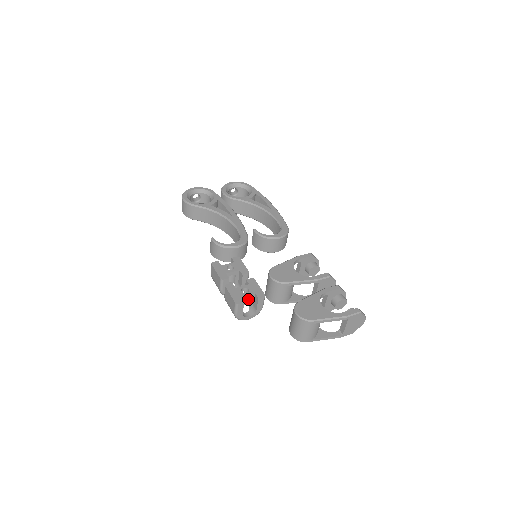
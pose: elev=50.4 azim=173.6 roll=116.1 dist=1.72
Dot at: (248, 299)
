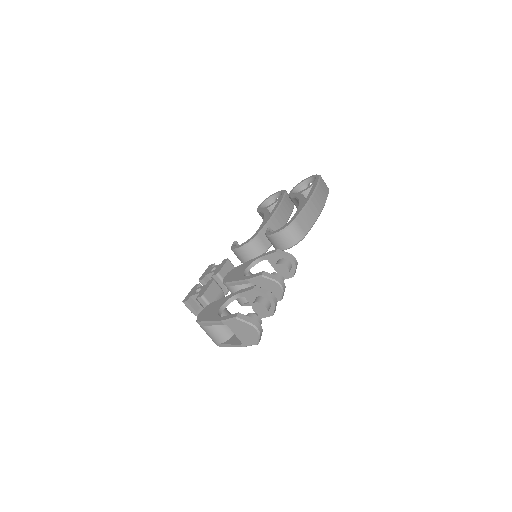
Dot at: occluded
